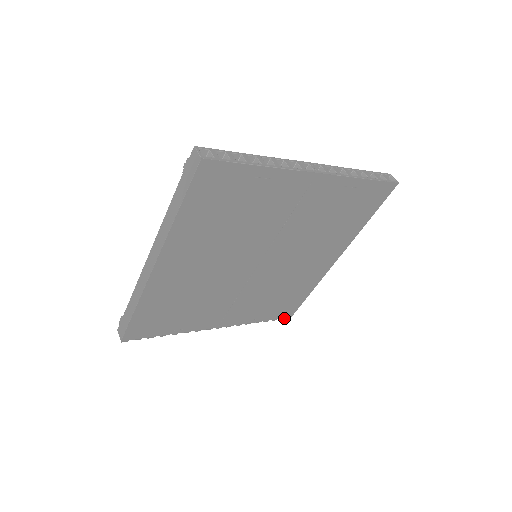
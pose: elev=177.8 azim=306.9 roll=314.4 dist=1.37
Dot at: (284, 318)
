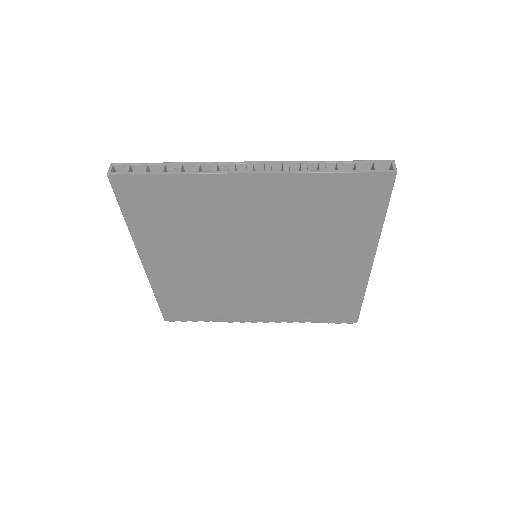
Dot at: occluded
